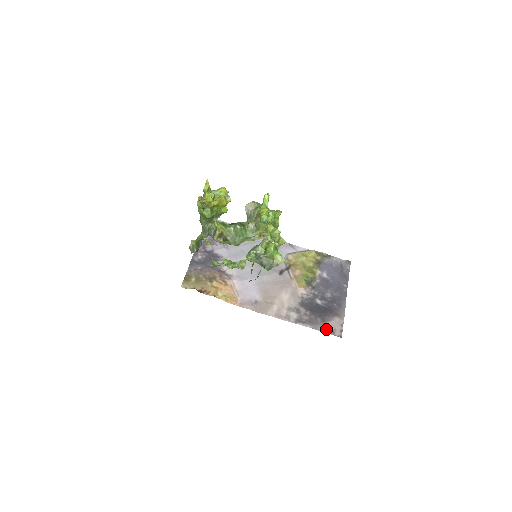
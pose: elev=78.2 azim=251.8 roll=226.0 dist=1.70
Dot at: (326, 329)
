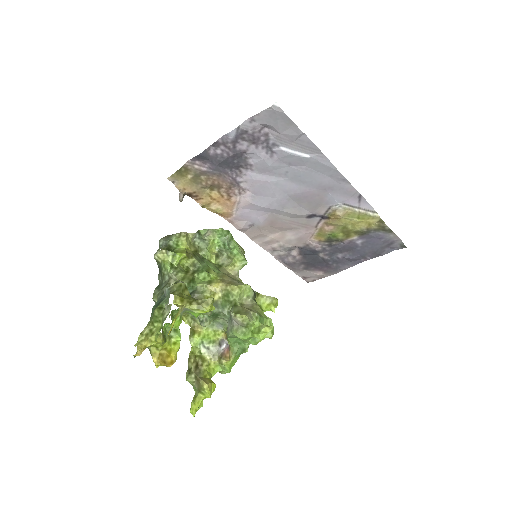
Dot at: (301, 274)
